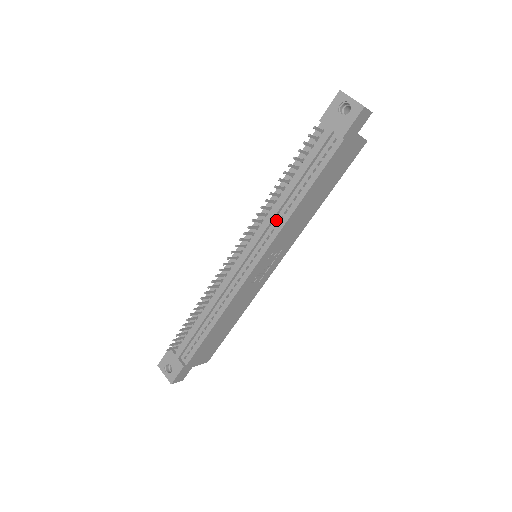
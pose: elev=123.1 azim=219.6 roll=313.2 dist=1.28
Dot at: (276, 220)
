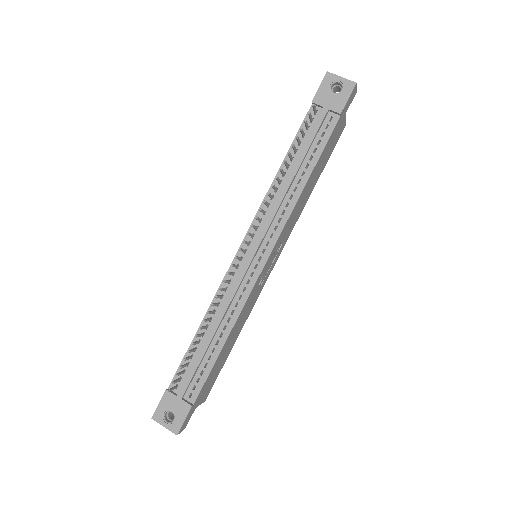
Dot at: (281, 208)
